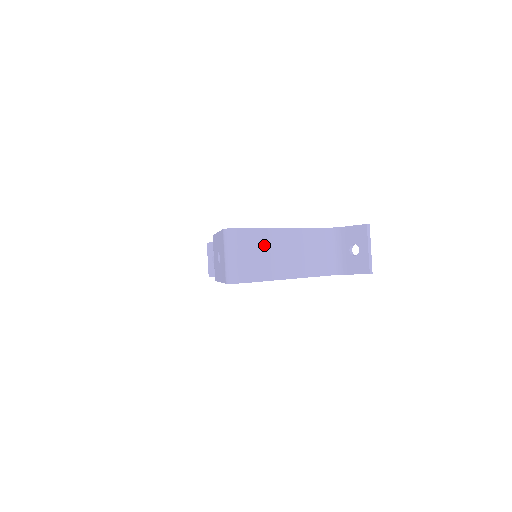
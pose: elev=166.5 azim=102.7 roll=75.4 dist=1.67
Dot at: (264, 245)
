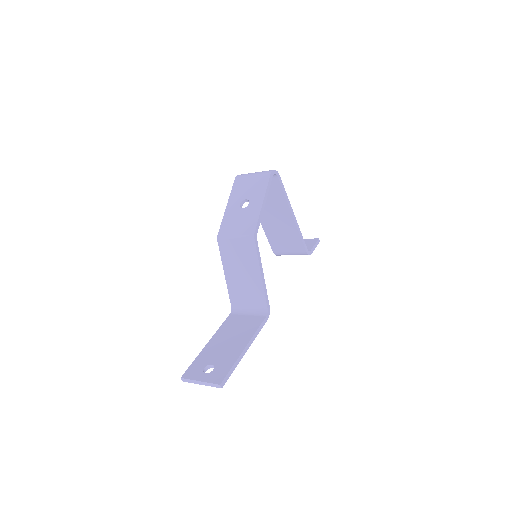
Dot at: occluded
